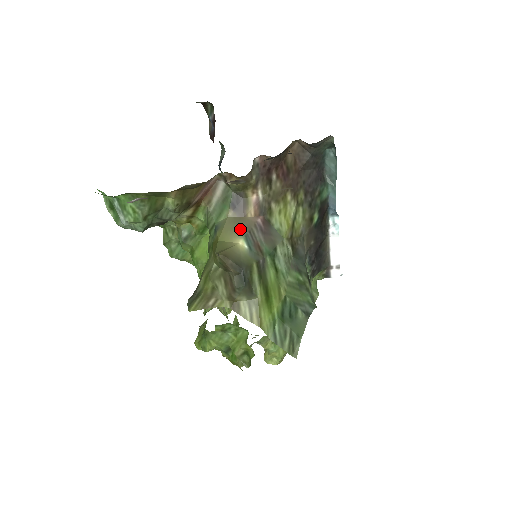
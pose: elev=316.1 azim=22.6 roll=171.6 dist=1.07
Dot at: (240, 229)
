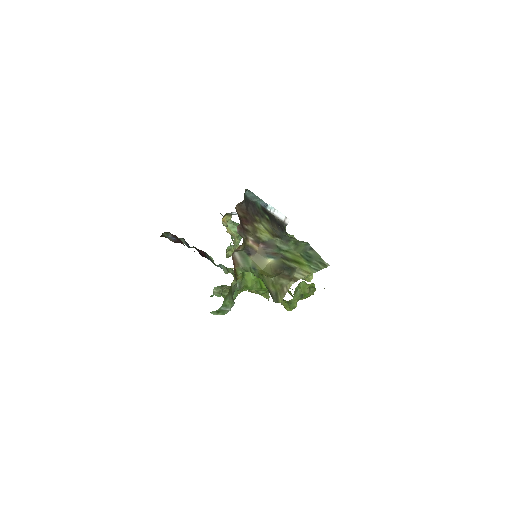
Dot at: (262, 257)
